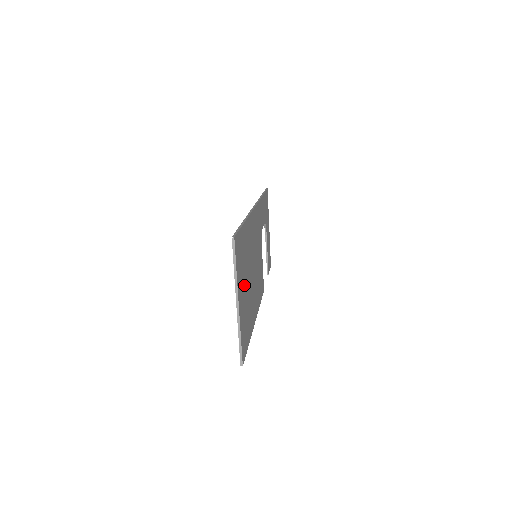
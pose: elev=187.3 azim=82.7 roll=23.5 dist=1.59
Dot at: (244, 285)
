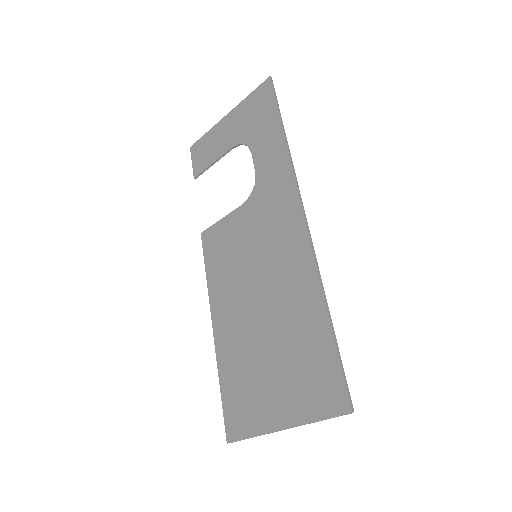
Dot at: (280, 376)
